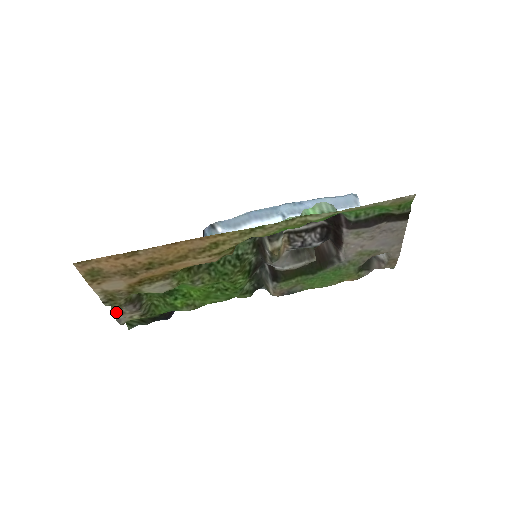
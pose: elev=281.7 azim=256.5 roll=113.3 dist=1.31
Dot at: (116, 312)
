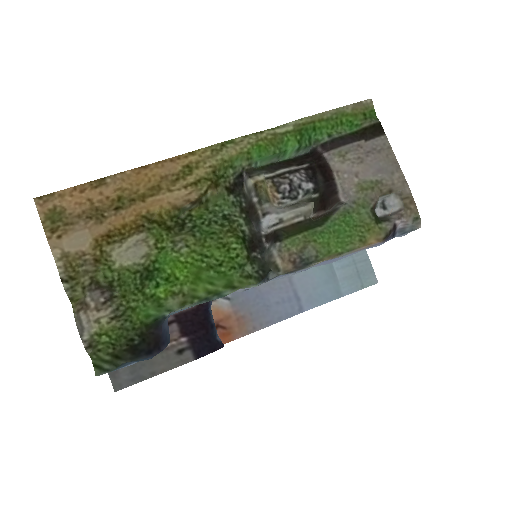
Dot at: (78, 311)
